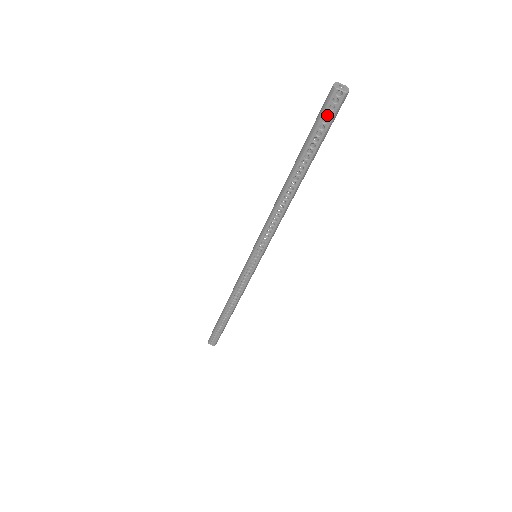
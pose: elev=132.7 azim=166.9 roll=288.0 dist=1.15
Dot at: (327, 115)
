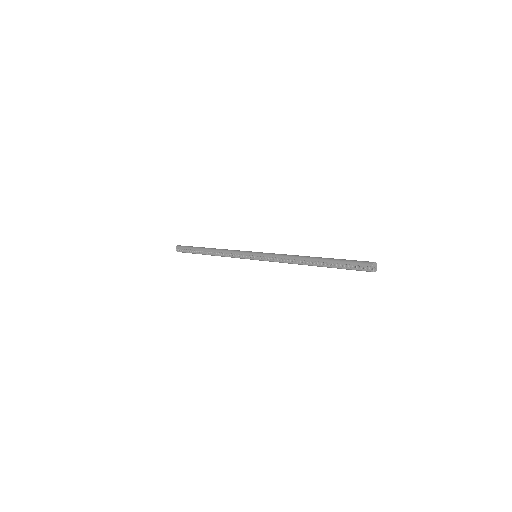
Dot at: (358, 266)
